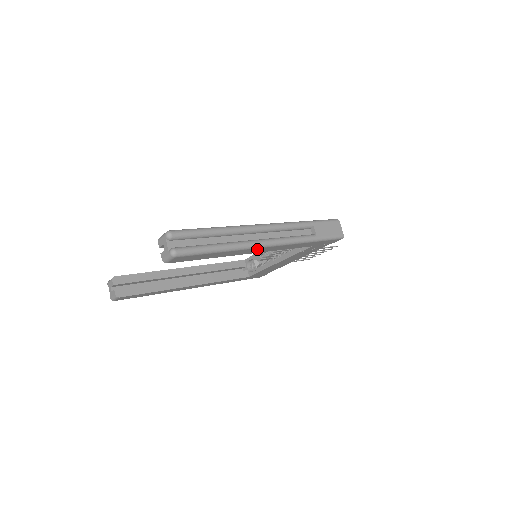
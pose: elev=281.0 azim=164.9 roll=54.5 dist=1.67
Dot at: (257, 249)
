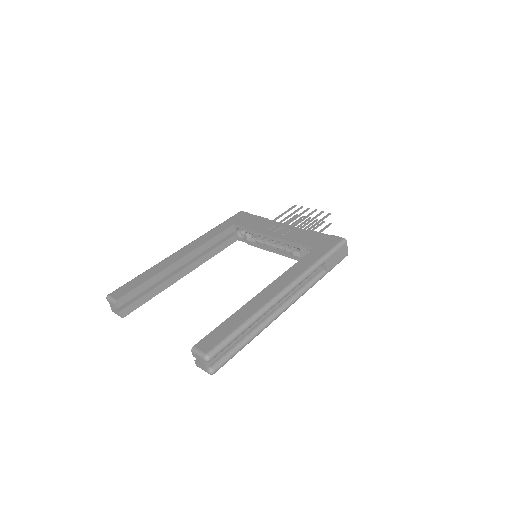
Dot at: occluded
